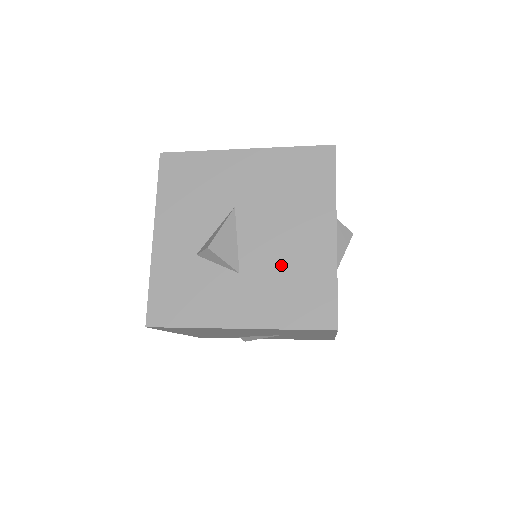
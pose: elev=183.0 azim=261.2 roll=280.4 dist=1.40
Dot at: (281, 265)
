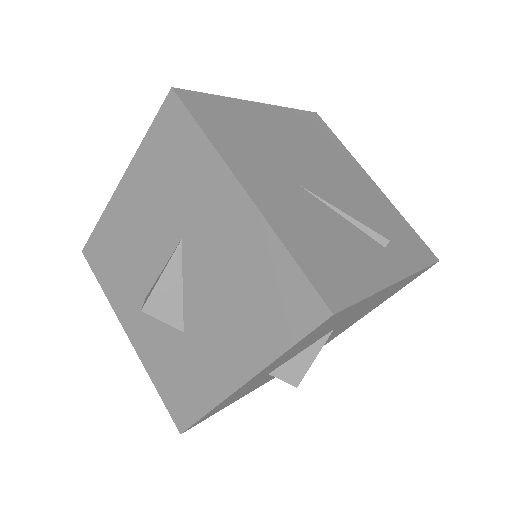
Dot at: occluded
